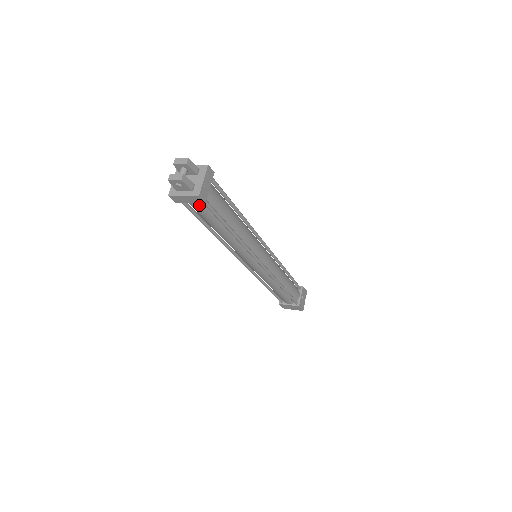
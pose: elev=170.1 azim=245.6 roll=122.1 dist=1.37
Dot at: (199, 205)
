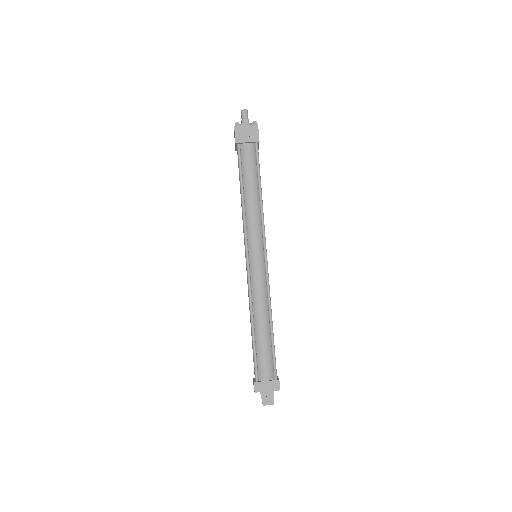
Dot at: occluded
